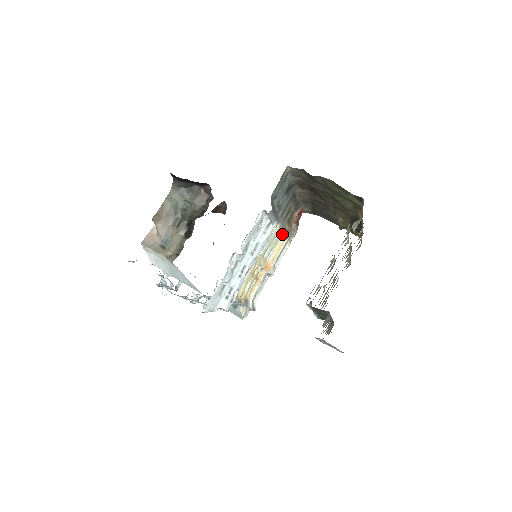
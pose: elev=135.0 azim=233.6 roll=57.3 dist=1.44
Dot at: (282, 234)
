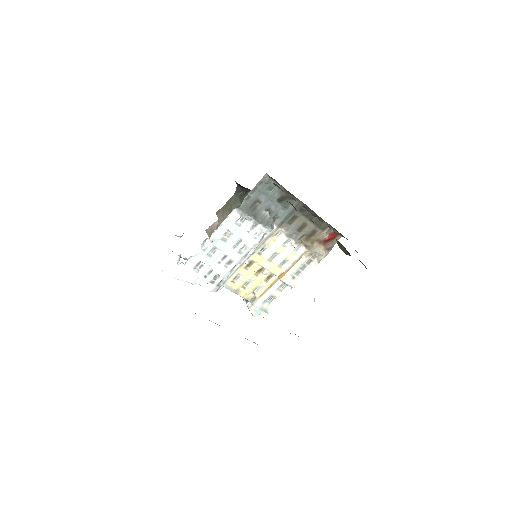
Dot at: (303, 248)
